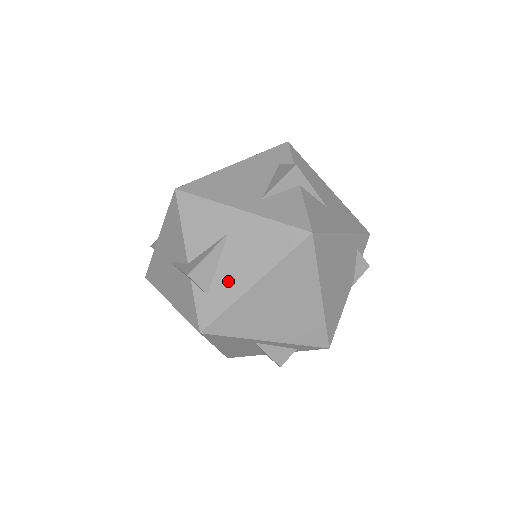
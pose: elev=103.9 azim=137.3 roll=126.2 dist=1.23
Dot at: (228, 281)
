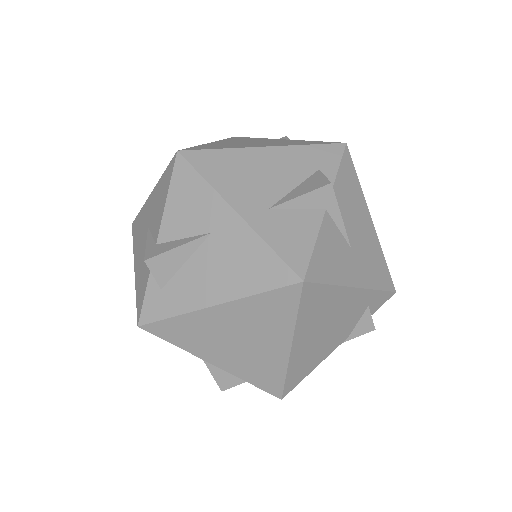
Dot at: (188, 287)
